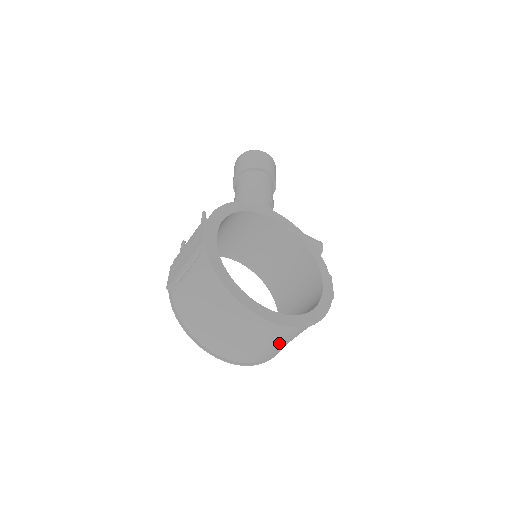
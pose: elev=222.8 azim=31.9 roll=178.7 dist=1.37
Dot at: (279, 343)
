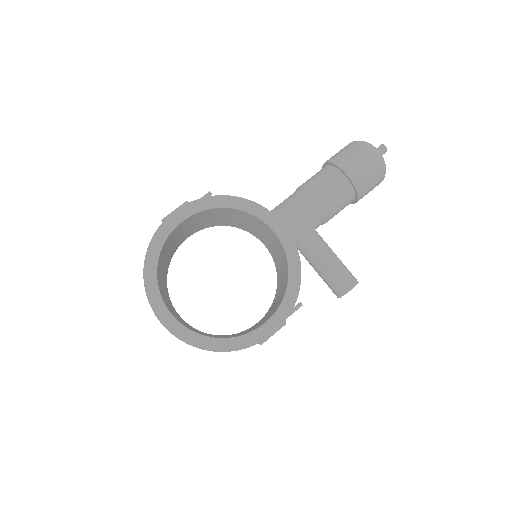
Dot at: occluded
